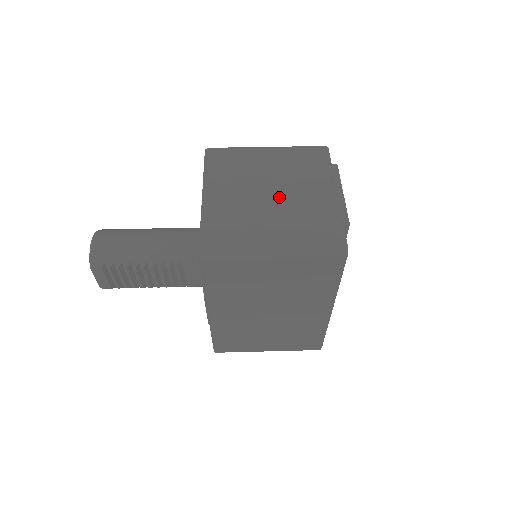
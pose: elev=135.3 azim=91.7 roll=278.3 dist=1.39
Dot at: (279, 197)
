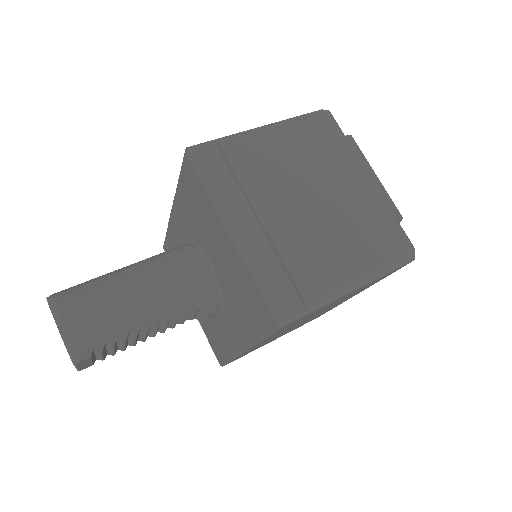
Dot at: (321, 205)
